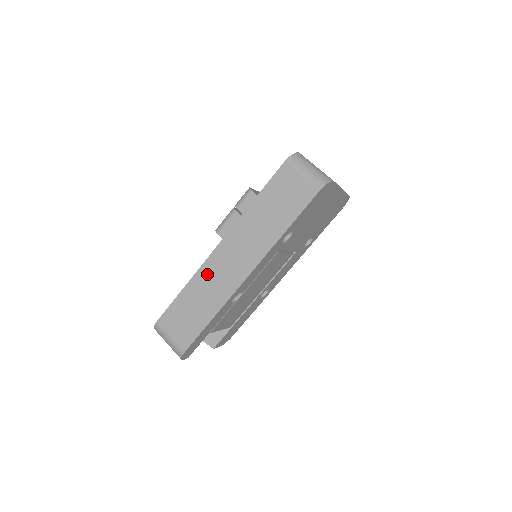
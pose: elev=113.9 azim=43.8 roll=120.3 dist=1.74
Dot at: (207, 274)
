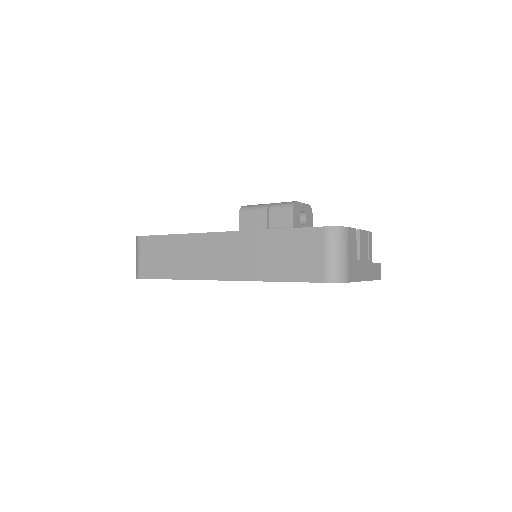
Dot at: (195, 244)
